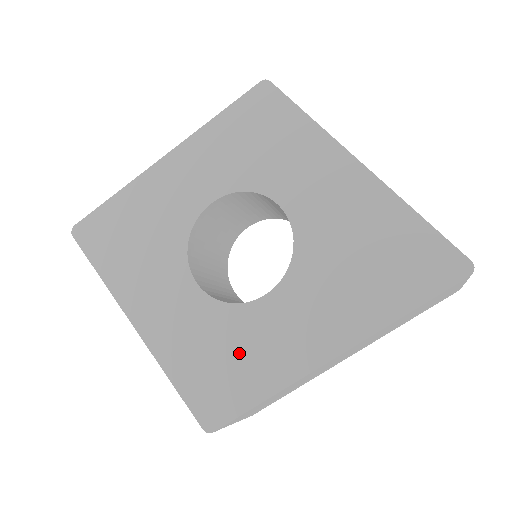
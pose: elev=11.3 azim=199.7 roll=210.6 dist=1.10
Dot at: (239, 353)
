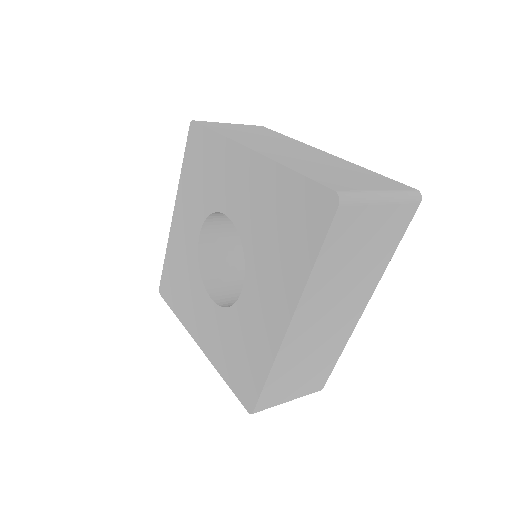
Dot at: (245, 344)
